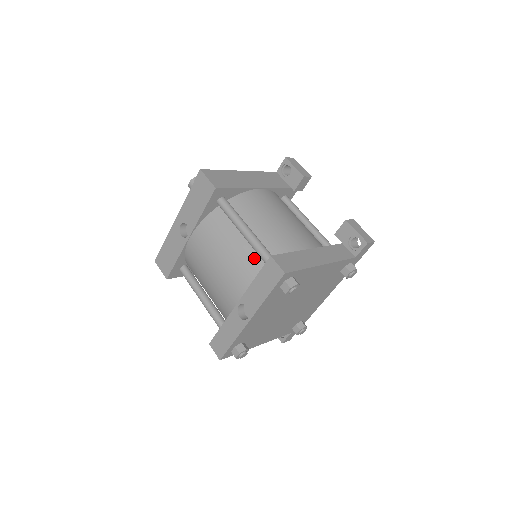
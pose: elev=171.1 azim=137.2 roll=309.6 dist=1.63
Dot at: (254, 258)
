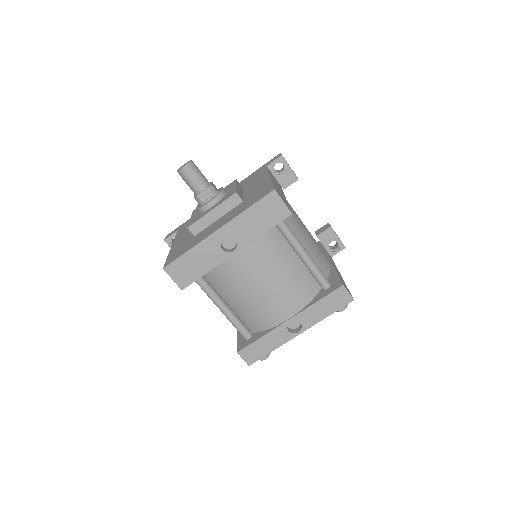
Dot at: (308, 279)
